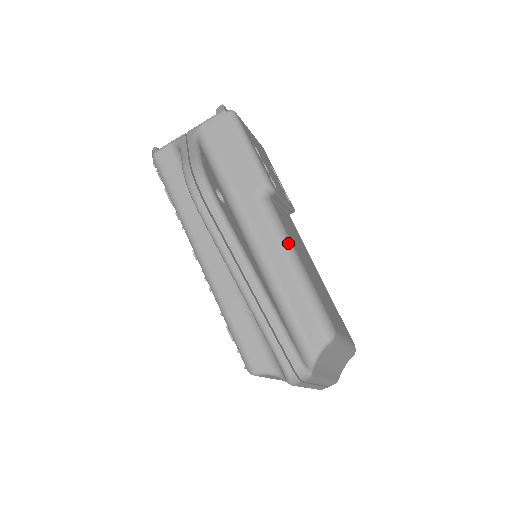
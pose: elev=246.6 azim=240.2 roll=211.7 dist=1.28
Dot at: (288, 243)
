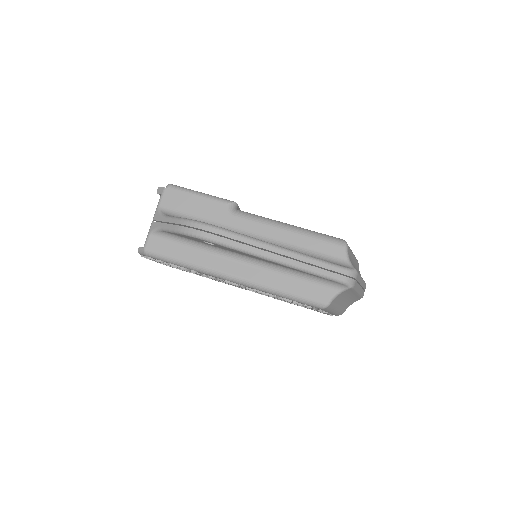
Dot at: (273, 221)
